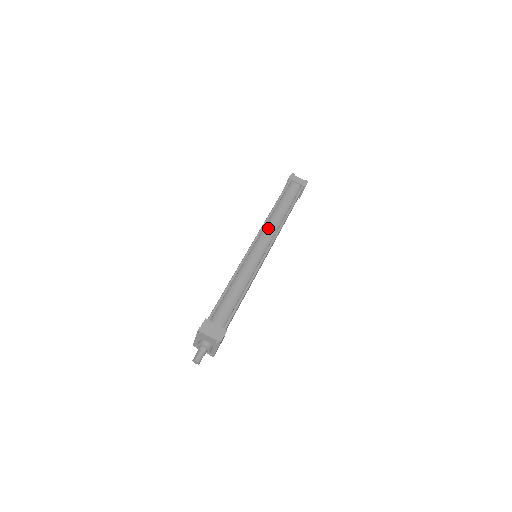
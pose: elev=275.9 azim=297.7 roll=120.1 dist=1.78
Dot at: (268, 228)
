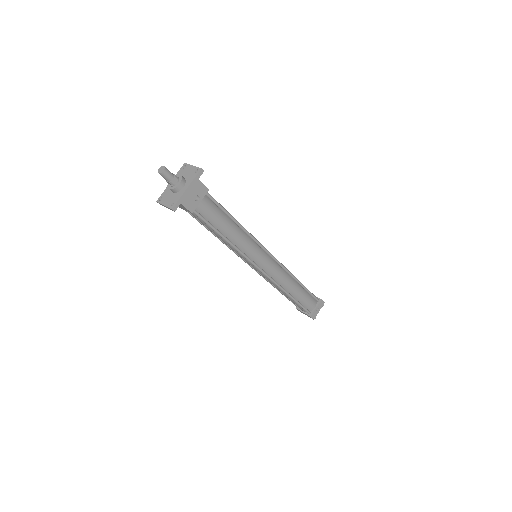
Dot at: occluded
